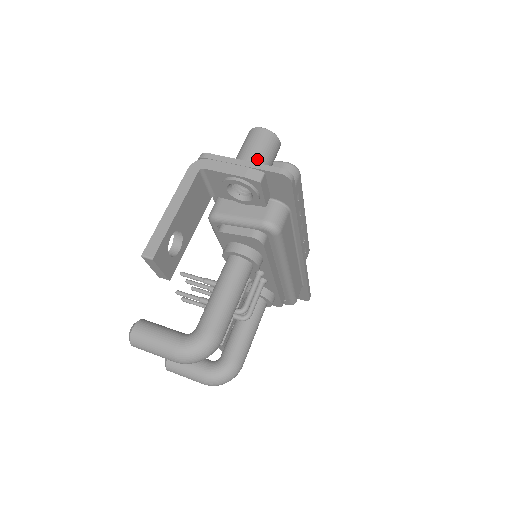
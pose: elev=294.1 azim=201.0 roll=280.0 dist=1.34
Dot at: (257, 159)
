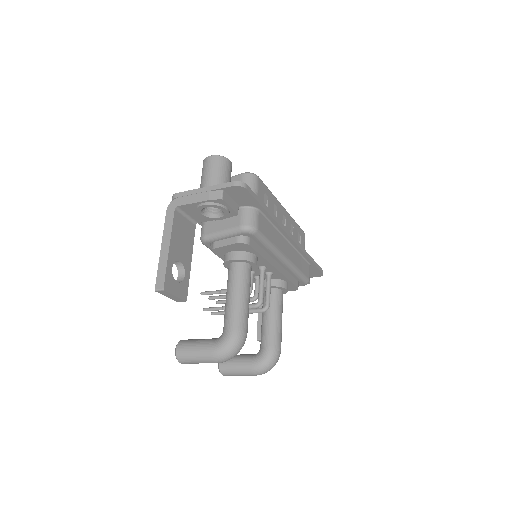
Dot at: (215, 182)
